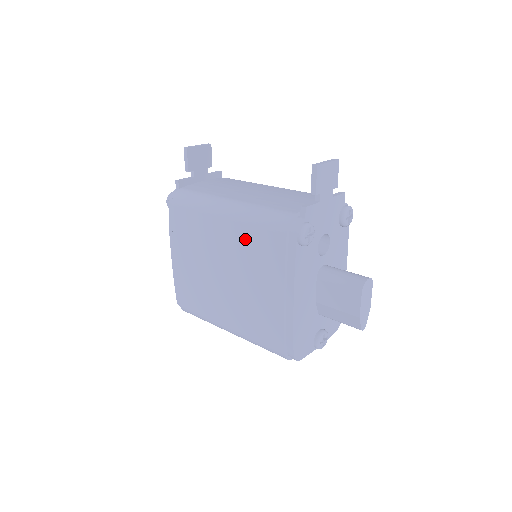
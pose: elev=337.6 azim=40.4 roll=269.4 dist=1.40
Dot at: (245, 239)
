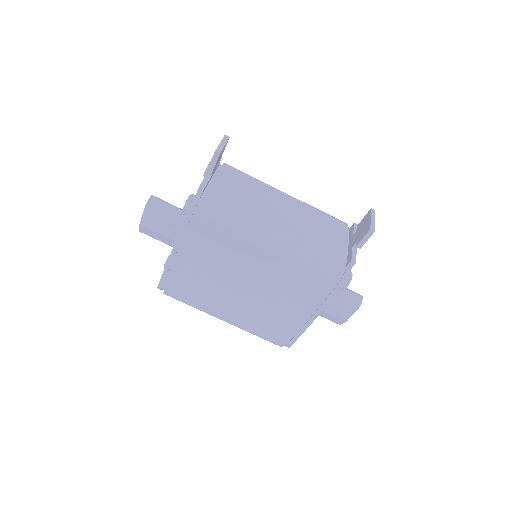
Dot at: (287, 273)
